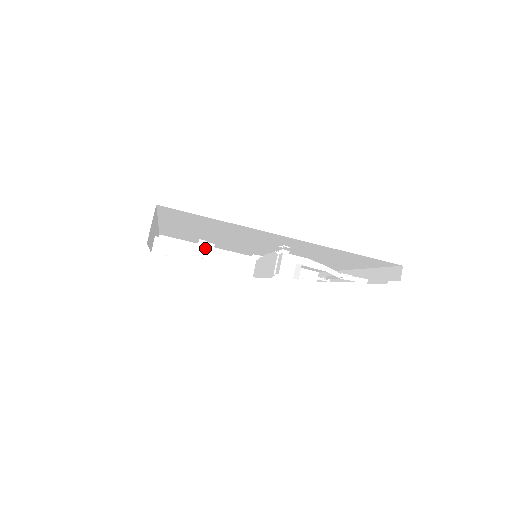
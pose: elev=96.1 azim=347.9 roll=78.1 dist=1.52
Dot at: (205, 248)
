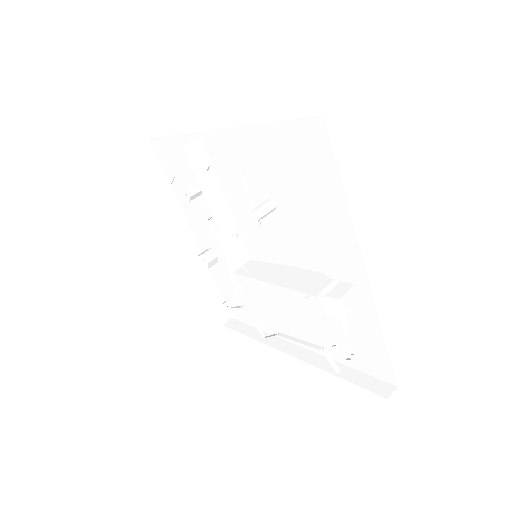
Dot at: (267, 203)
